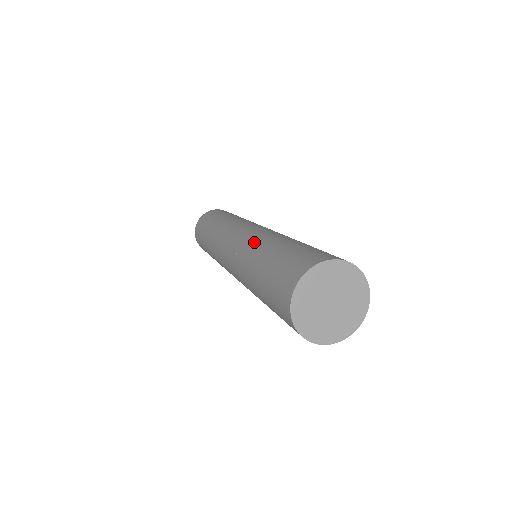
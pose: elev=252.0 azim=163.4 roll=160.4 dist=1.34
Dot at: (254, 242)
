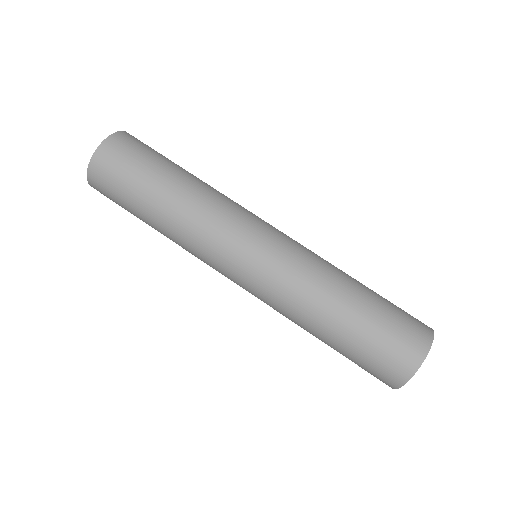
Dot at: (315, 271)
